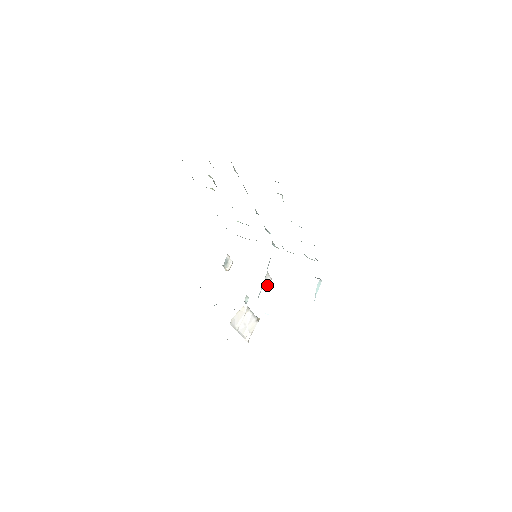
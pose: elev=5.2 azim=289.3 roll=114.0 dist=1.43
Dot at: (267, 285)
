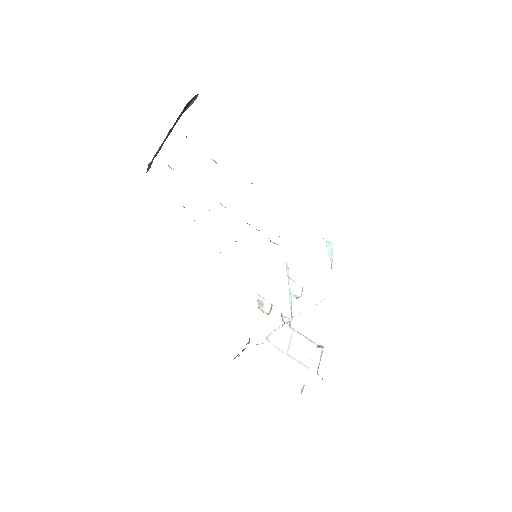
Dot at: (298, 294)
